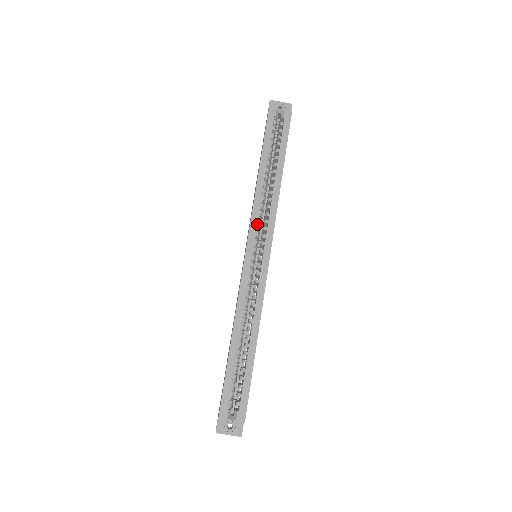
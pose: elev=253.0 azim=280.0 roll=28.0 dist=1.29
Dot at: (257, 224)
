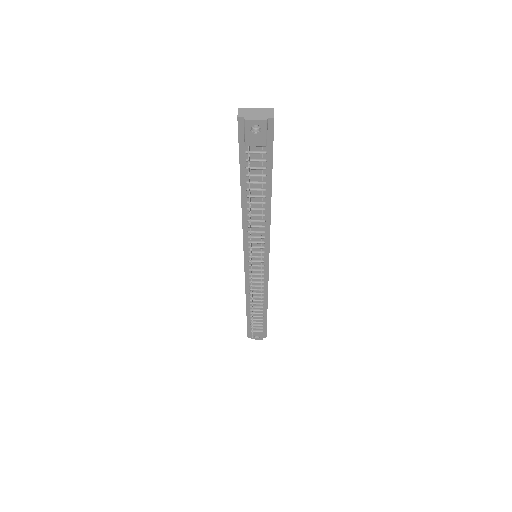
Dot at: occluded
